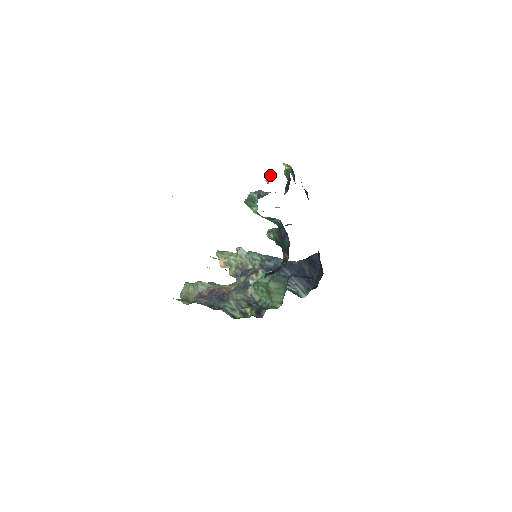
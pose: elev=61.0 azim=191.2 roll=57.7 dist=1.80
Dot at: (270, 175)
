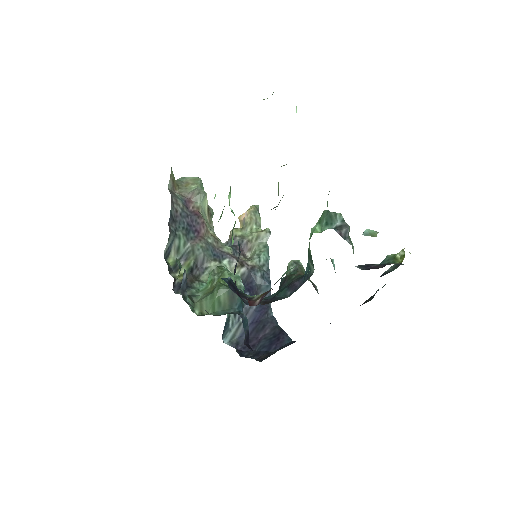
Dot at: (377, 233)
